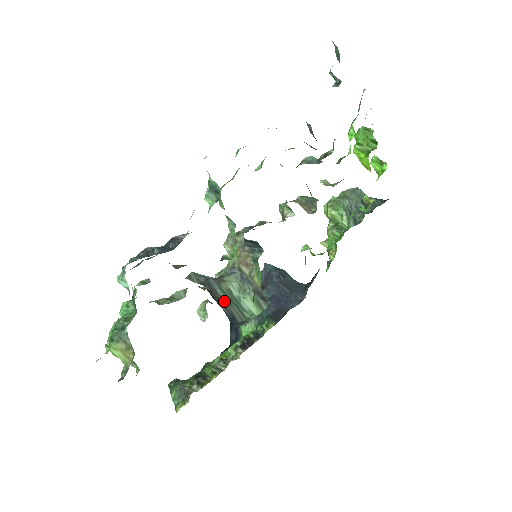
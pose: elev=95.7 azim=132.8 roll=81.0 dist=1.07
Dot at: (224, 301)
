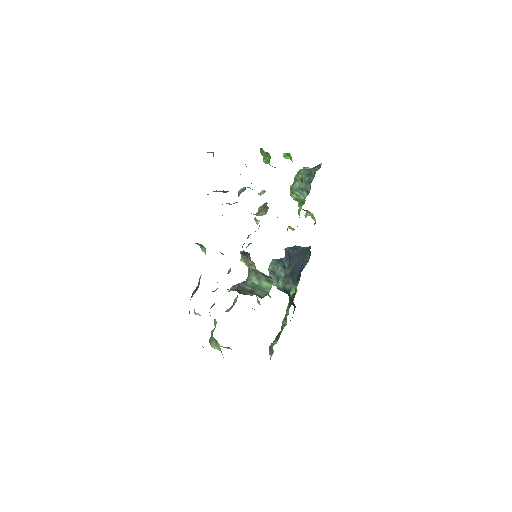
Dot at: (251, 291)
